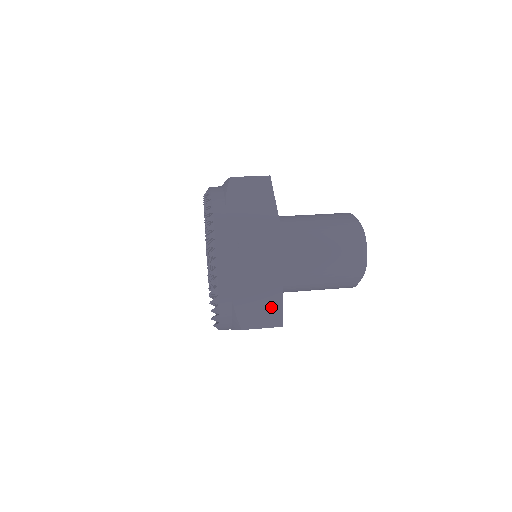
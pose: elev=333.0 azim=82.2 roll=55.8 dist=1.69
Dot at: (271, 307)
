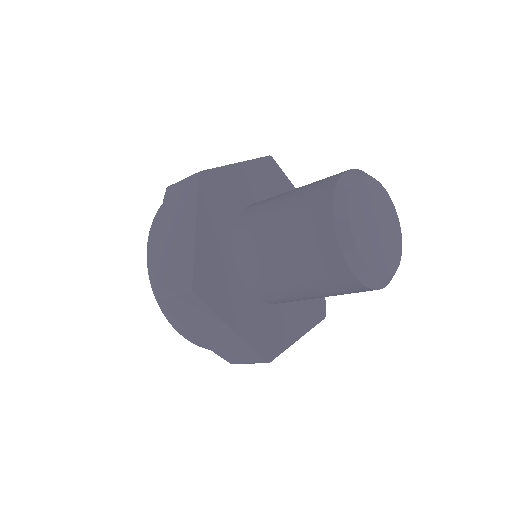
Dot at: occluded
